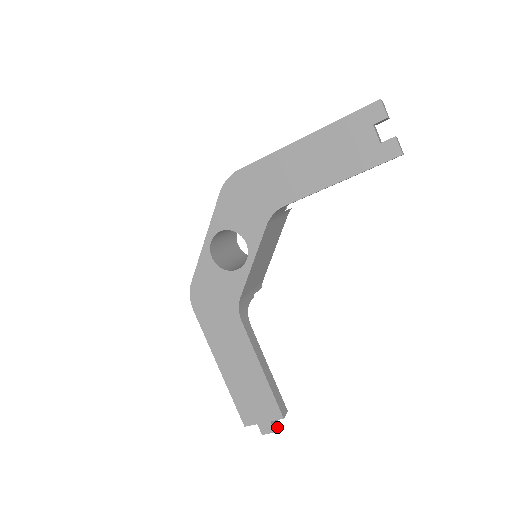
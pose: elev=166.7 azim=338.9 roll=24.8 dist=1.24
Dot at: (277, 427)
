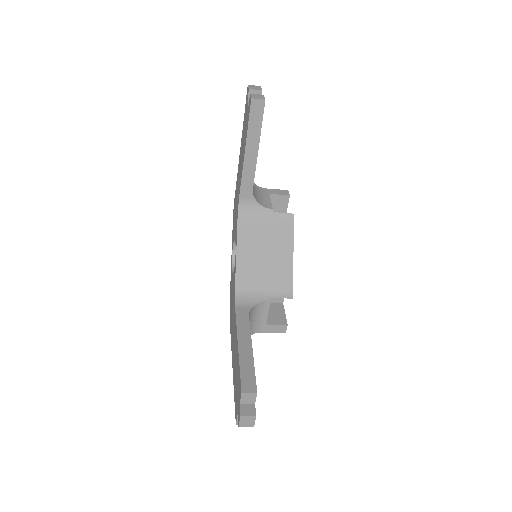
Dot at: (250, 415)
